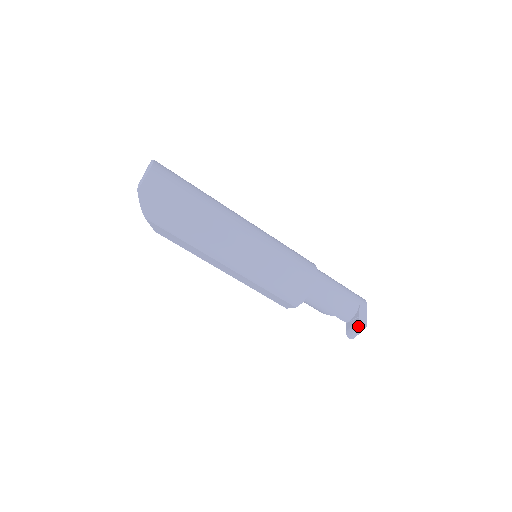
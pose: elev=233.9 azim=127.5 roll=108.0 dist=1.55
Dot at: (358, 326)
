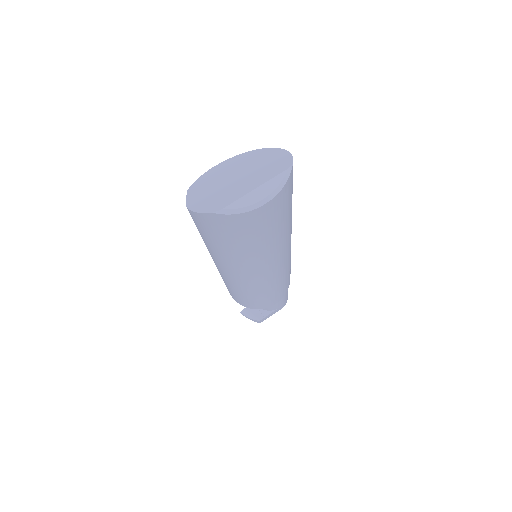
Dot at: (255, 320)
